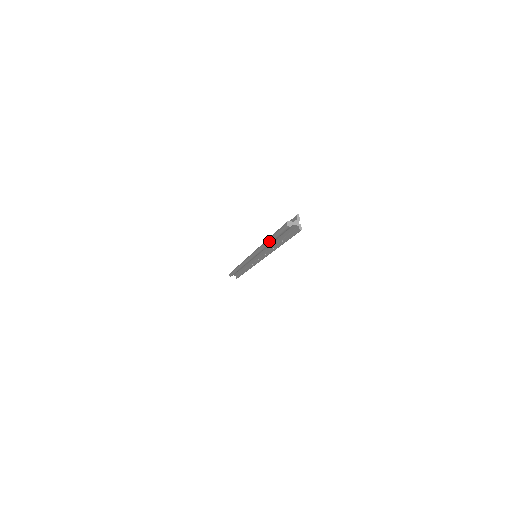
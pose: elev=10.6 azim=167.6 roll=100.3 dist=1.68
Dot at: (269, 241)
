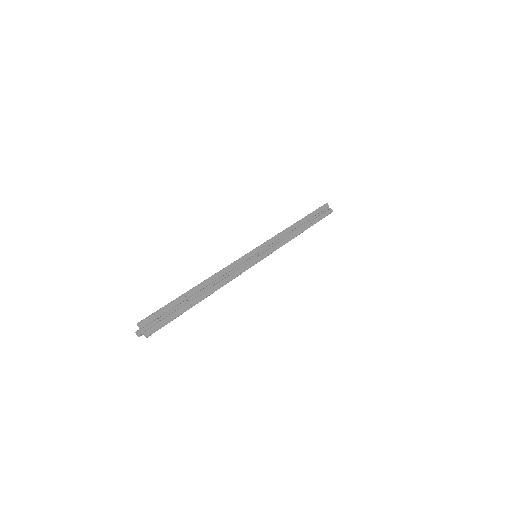
Dot at: occluded
